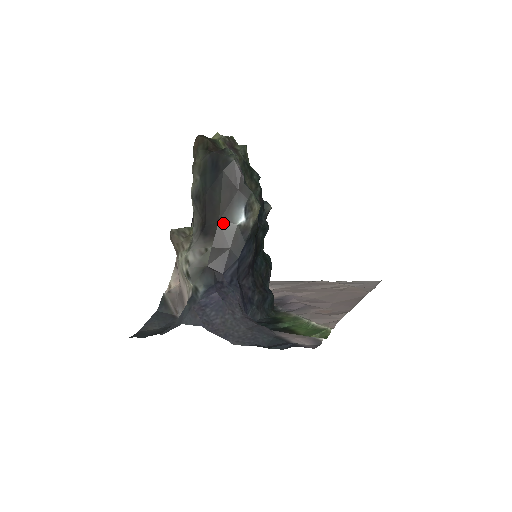
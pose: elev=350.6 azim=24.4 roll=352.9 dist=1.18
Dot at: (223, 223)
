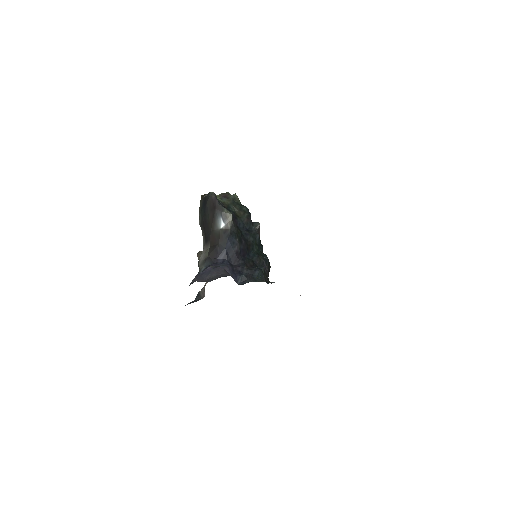
Dot at: (213, 231)
